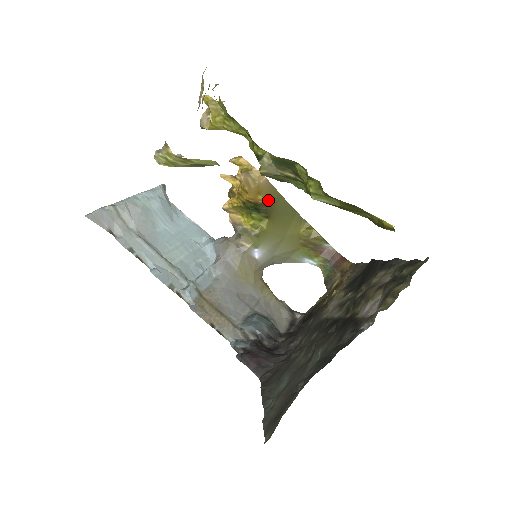
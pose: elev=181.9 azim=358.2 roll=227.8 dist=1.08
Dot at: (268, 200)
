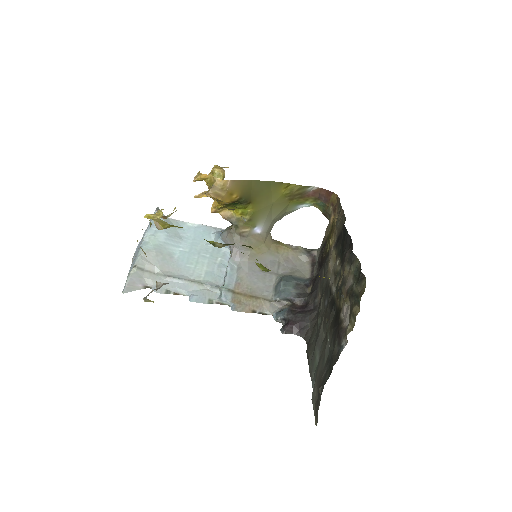
Dot at: (242, 192)
